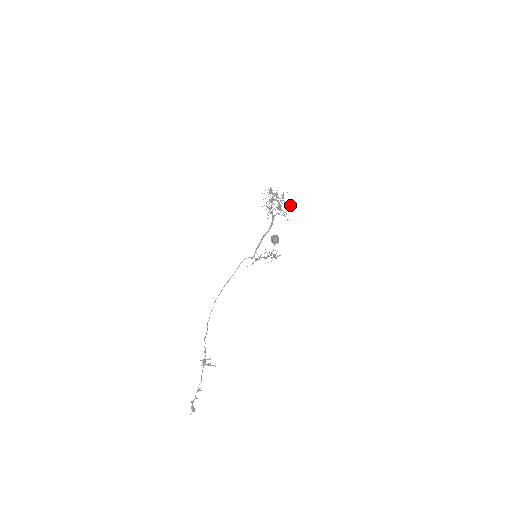
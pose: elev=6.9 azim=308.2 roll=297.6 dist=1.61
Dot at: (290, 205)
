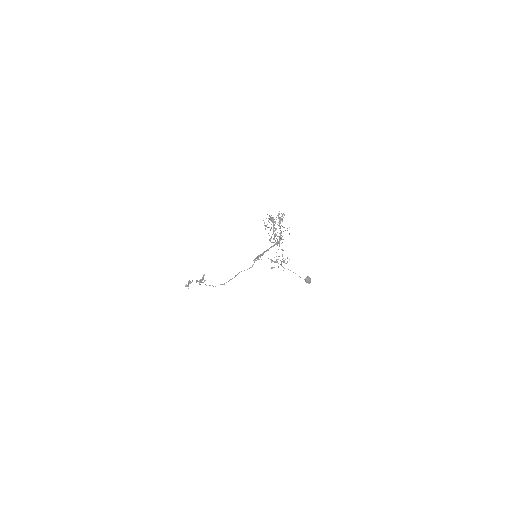
Dot at: (282, 215)
